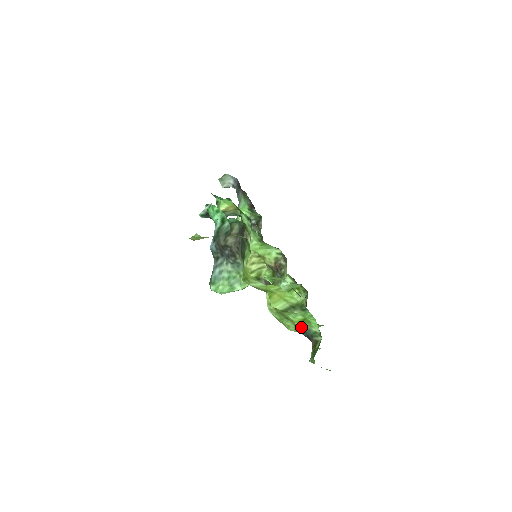
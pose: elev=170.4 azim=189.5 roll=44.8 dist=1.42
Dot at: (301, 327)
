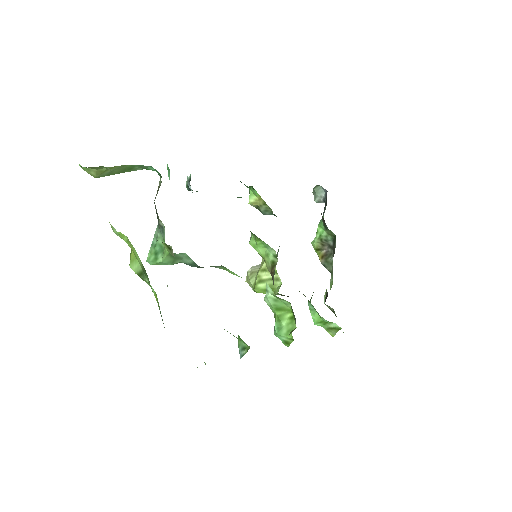
Dot at: (159, 308)
